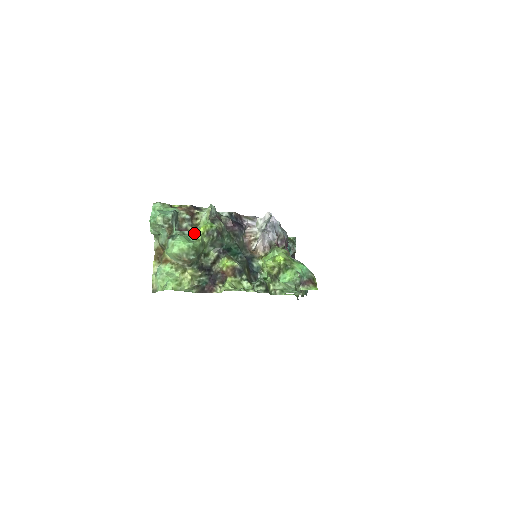
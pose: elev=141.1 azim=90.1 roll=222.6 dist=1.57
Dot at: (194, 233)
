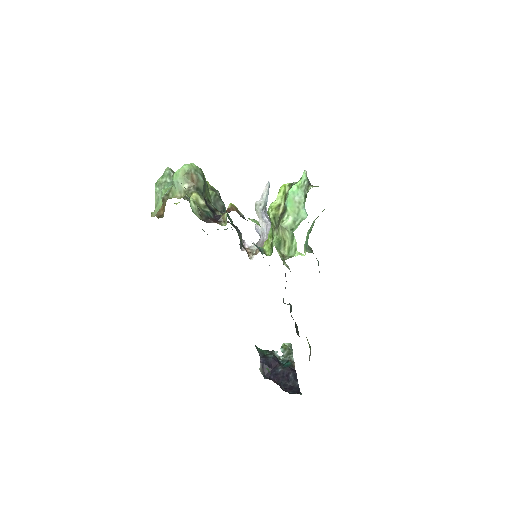
Dot at: occluded
